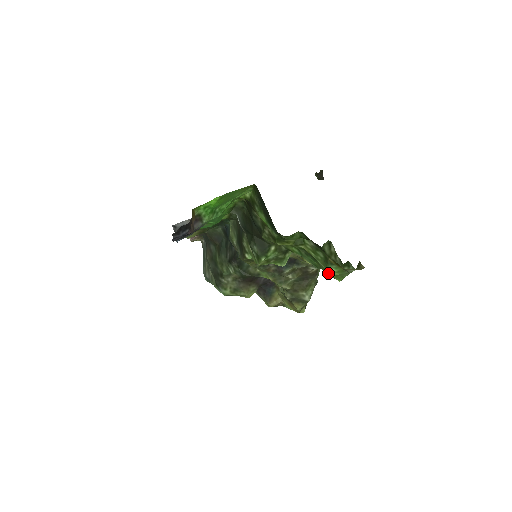
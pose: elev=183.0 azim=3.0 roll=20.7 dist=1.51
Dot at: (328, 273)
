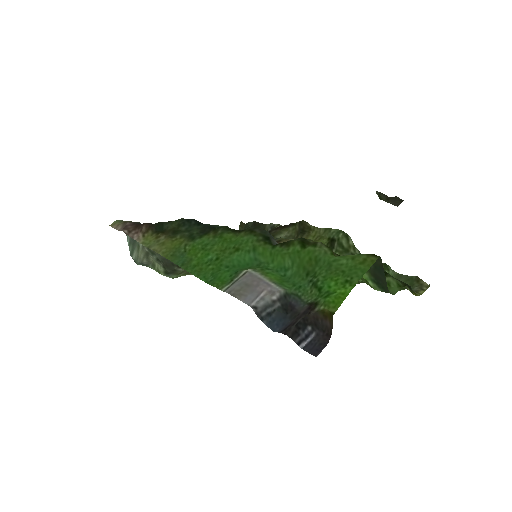
Dot at: occluded
